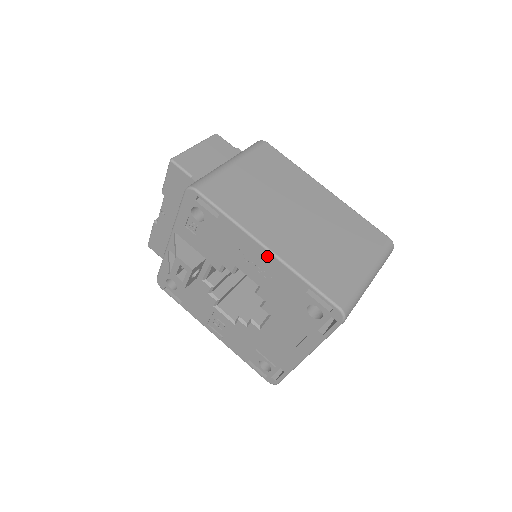
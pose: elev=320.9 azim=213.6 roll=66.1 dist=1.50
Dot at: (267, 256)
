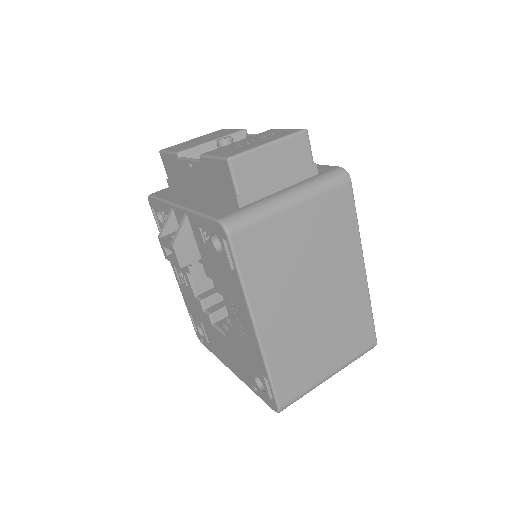
Dot at: (252, 333)
